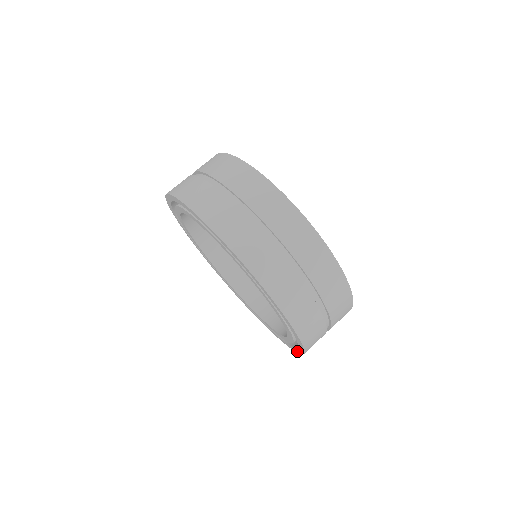
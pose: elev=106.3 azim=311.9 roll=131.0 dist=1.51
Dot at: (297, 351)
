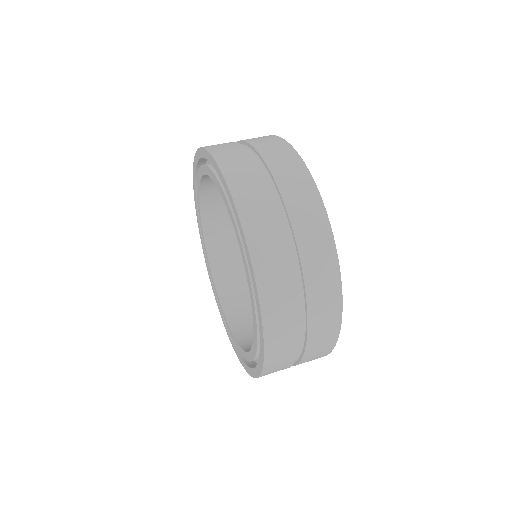
Dot at: (254, 283)
